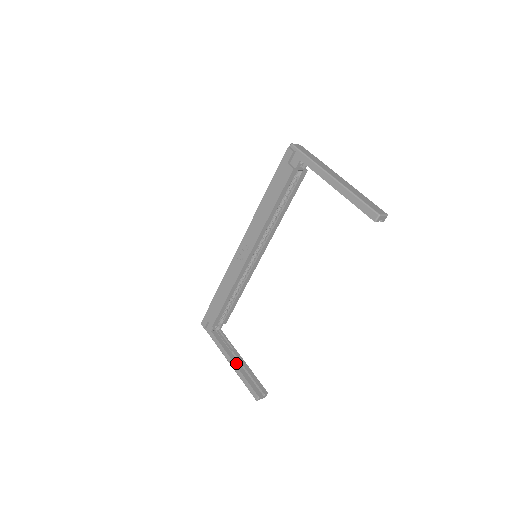
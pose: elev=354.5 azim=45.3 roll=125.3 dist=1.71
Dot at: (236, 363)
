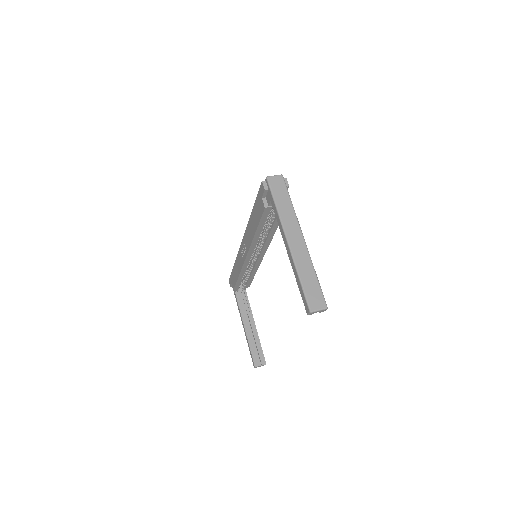
Dot at: (246, 329)
